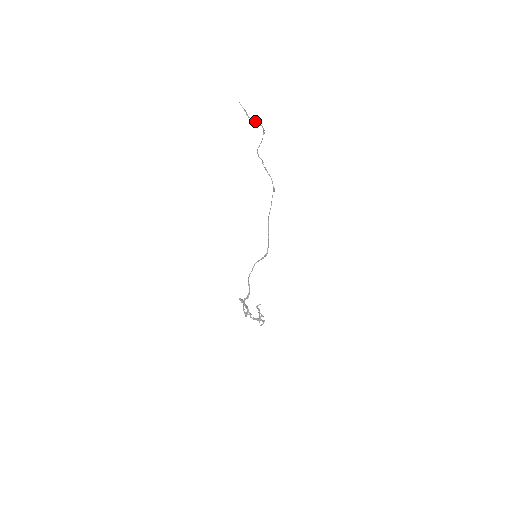
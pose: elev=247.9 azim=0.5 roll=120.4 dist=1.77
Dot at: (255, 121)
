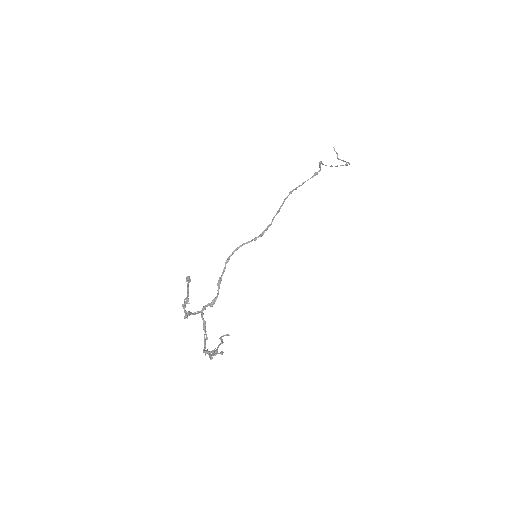
Dot at: occluded
